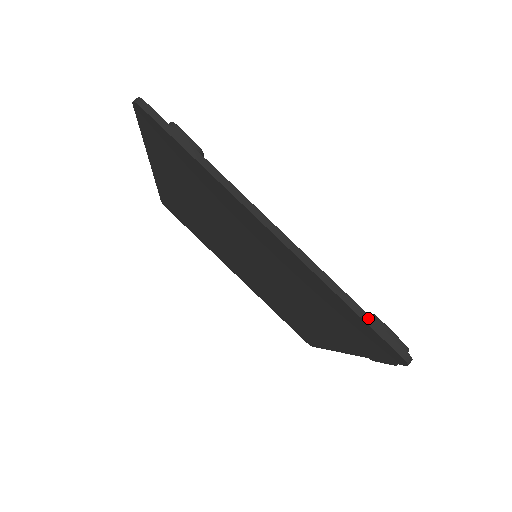
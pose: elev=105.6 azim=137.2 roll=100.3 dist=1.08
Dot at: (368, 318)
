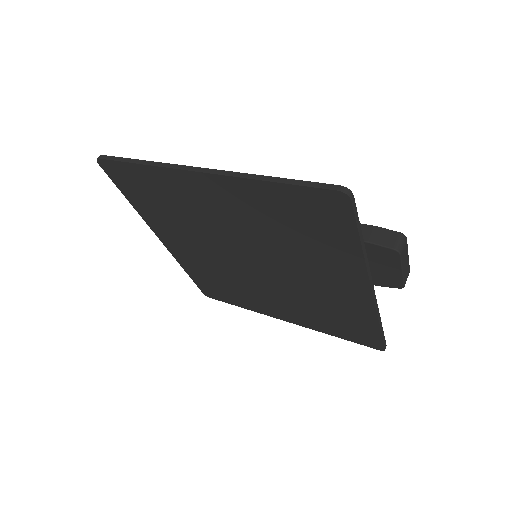
Dot at: (294, 181)
